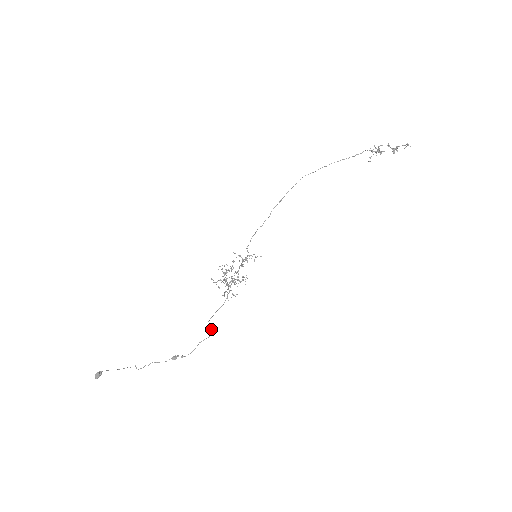
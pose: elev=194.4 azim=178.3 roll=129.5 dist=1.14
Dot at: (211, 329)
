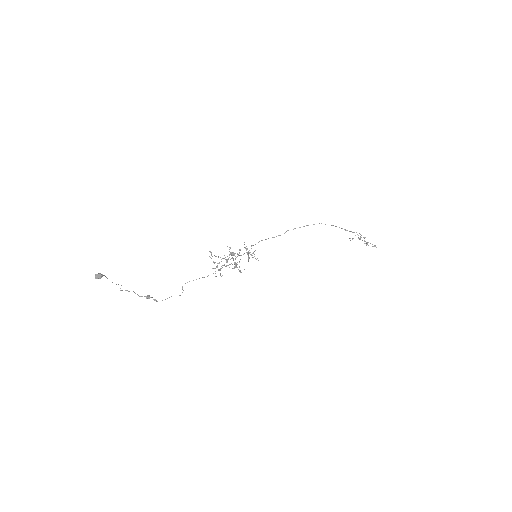
Dot at: (183, 290)
